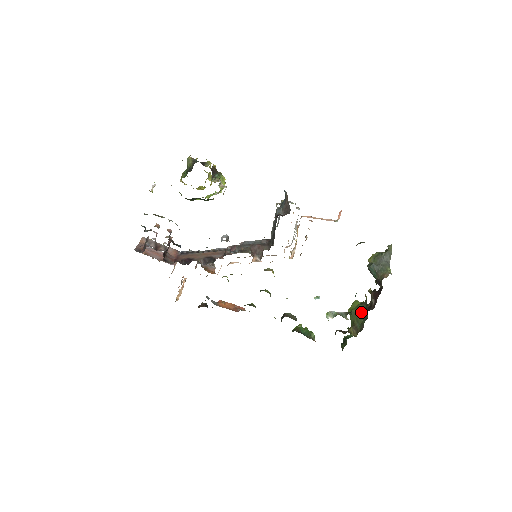
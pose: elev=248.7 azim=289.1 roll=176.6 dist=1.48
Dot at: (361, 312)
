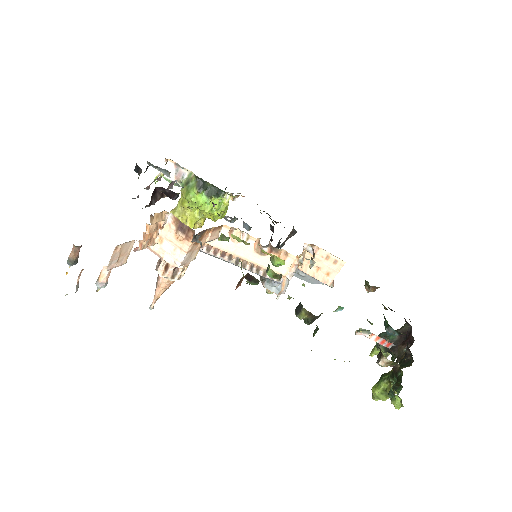
Dot at: occluded
